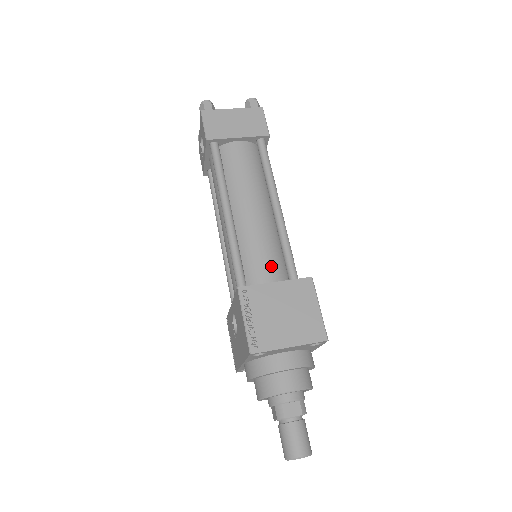
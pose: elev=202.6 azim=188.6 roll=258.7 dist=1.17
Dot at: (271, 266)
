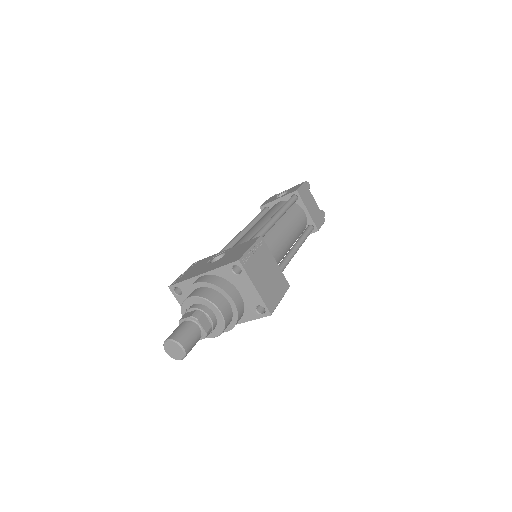
Dot at: occluded
